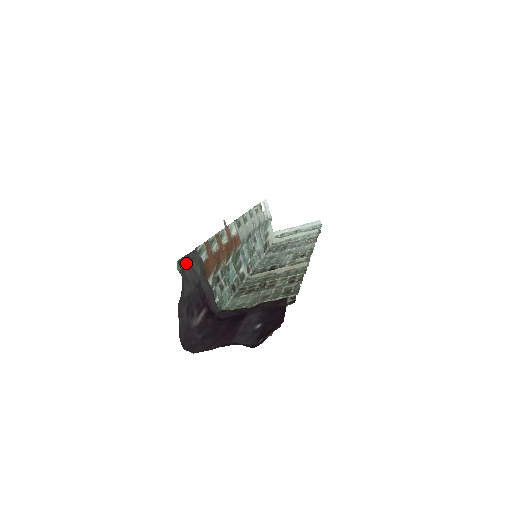
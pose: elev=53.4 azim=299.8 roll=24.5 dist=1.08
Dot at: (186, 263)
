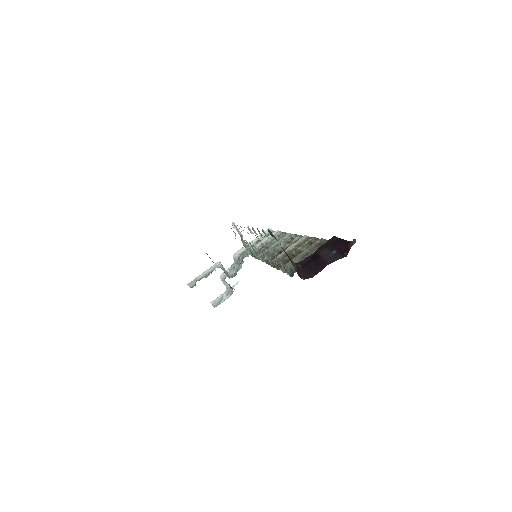
Dot at: (271, 235)
